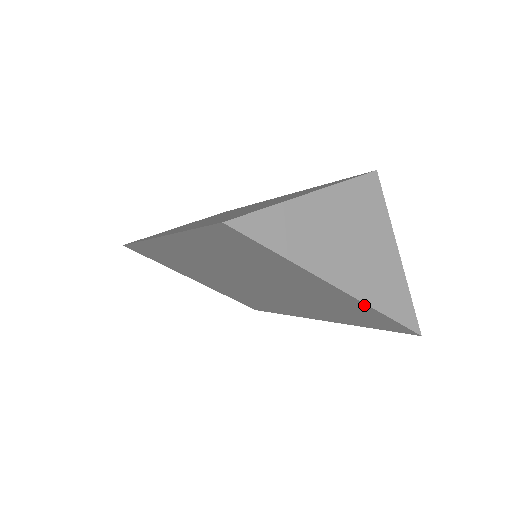
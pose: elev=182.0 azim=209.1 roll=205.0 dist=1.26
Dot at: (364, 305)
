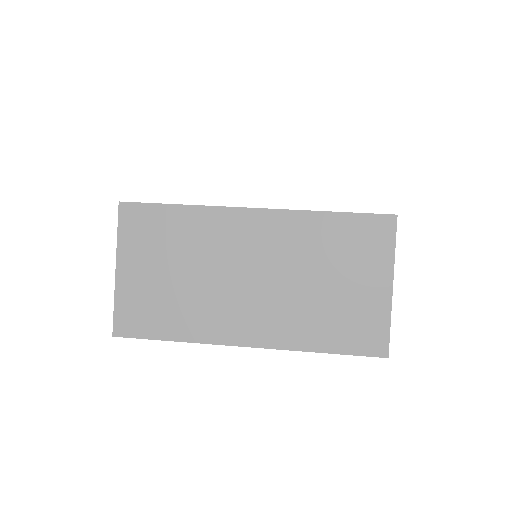
Dot at: occluded
